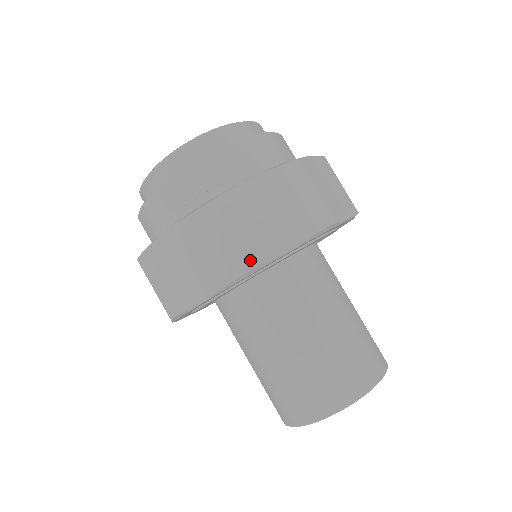
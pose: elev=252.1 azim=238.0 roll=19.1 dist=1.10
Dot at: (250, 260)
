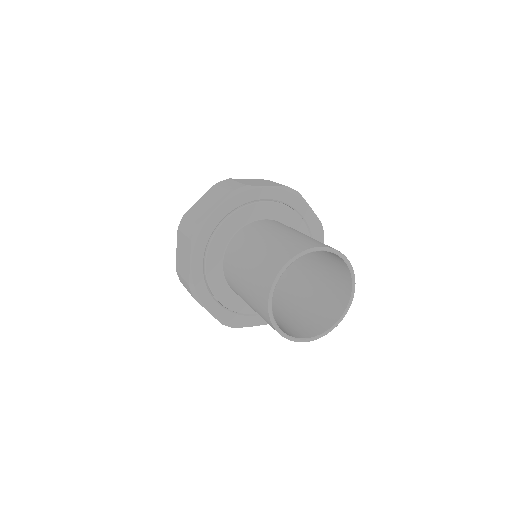
Dot at: (197, 223)
